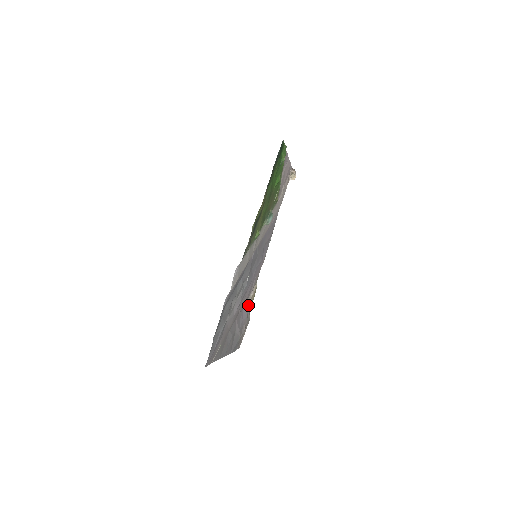
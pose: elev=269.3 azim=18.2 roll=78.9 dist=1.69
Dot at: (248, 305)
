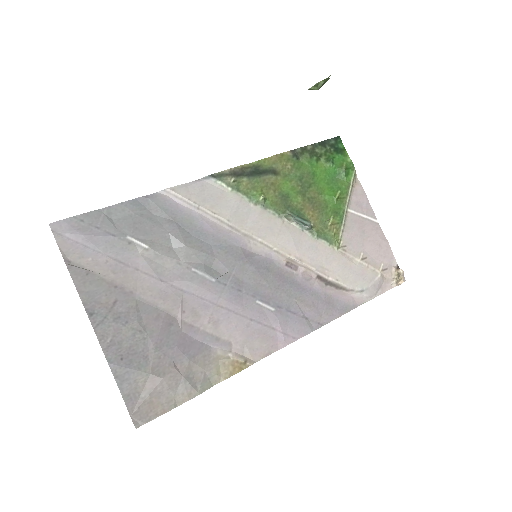
Dot at: (210, 360)
